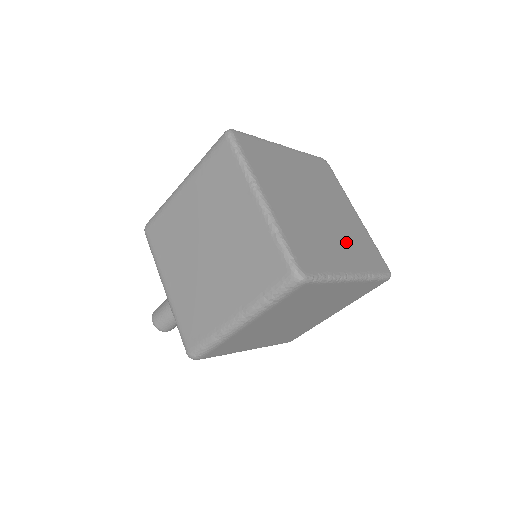
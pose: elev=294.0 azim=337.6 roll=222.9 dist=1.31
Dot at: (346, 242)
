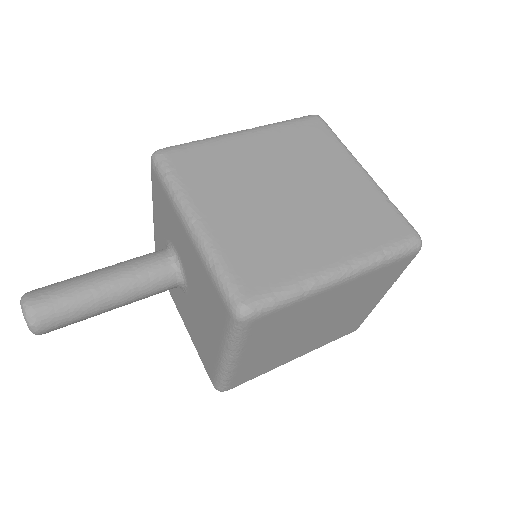
Dot at: occluded
